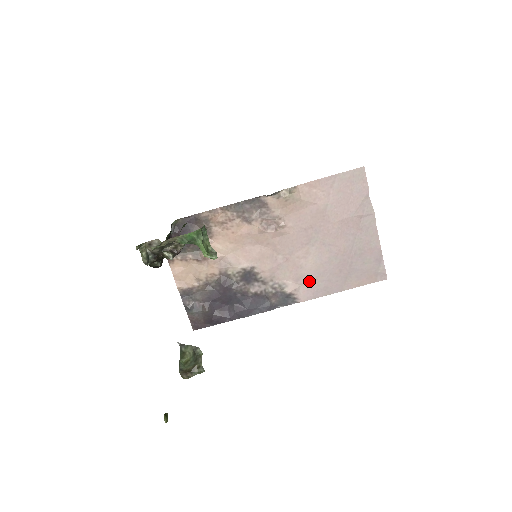
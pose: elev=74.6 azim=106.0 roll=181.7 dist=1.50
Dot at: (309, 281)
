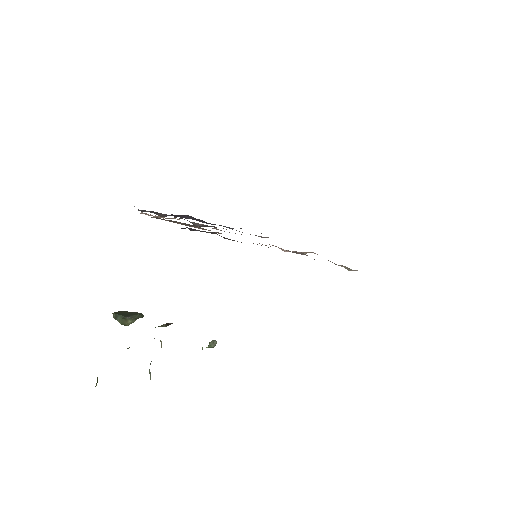
Dot at: occluded
